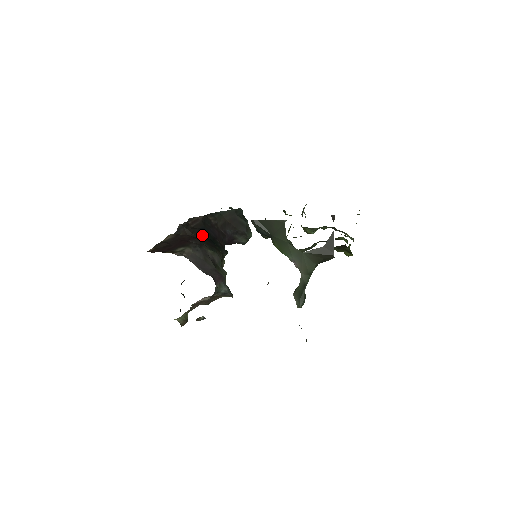
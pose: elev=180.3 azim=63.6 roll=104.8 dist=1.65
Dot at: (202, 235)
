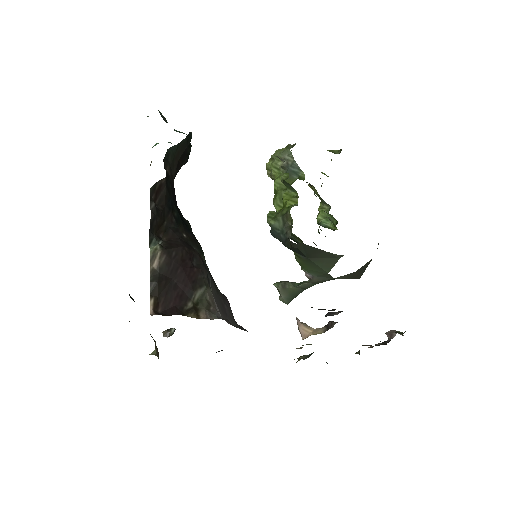
Dot at: (175, 219)
